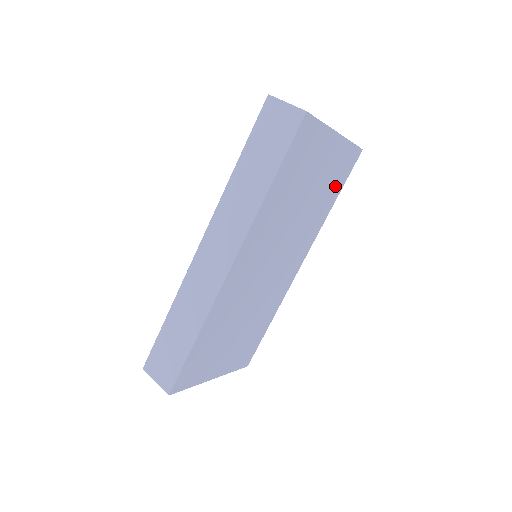
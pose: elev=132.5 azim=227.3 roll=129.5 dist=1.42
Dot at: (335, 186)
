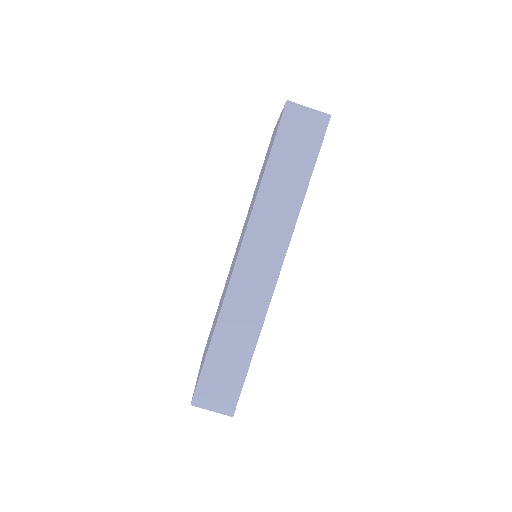
Dot at: occluded
